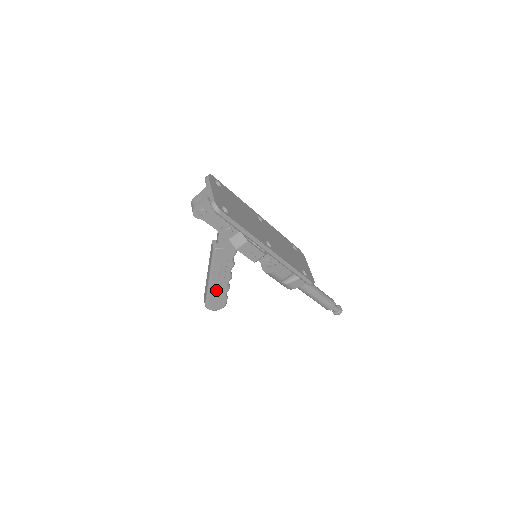
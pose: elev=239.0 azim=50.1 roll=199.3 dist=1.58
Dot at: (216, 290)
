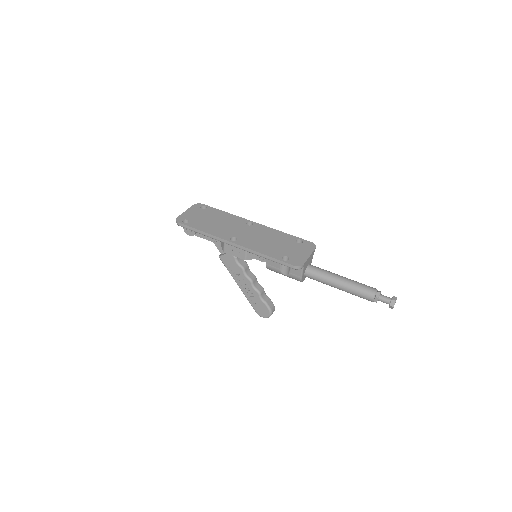
Dot at: (251, 296)
